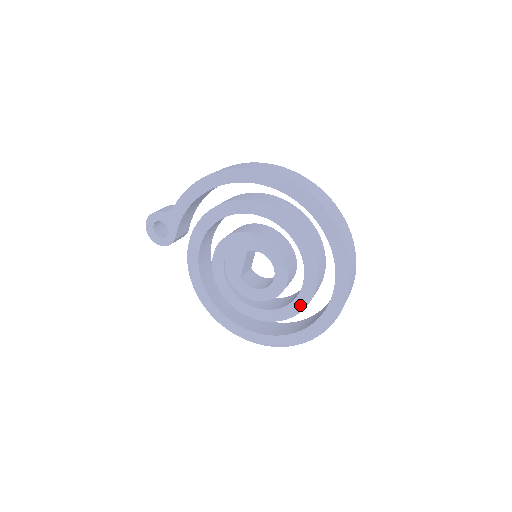
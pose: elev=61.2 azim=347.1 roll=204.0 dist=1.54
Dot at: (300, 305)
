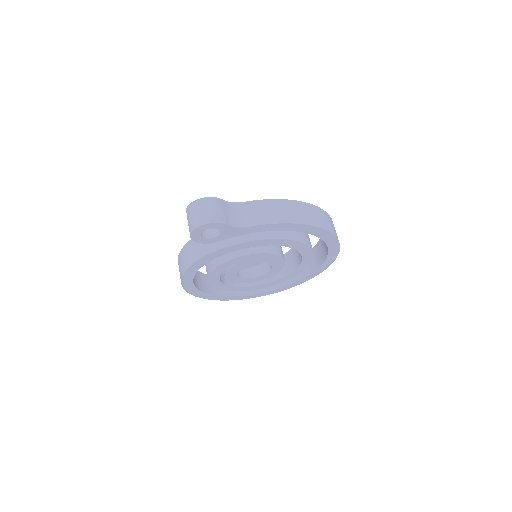
Dot at: (257, 288)
